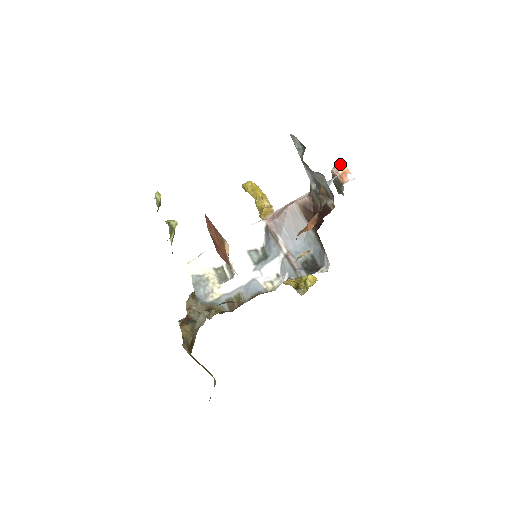
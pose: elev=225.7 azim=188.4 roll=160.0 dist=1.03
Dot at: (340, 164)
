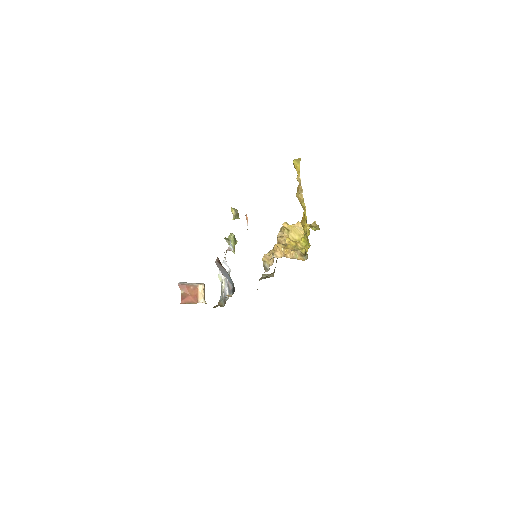
Dot at: (246, 215)
